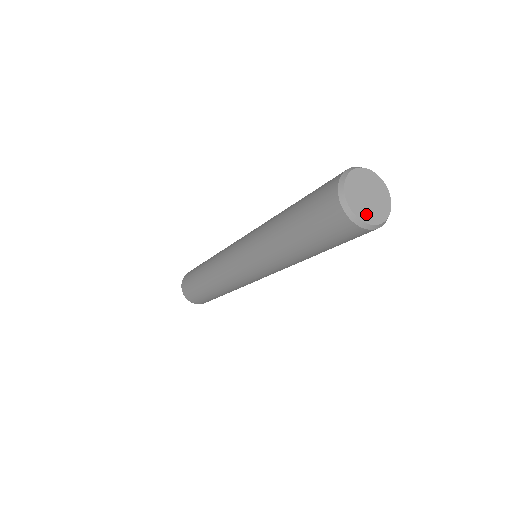
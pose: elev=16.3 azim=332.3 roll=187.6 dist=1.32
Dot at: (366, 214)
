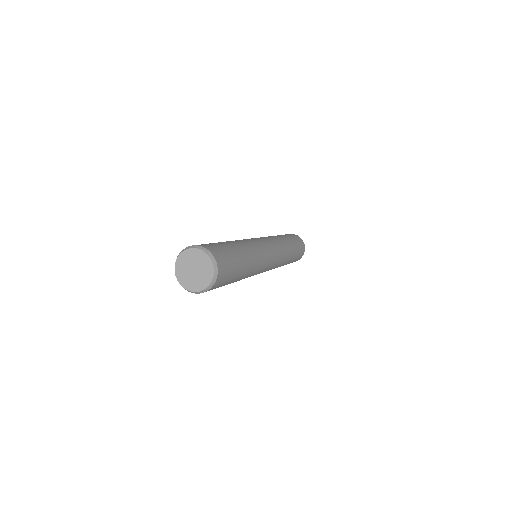
Dot at: (188, 283)
